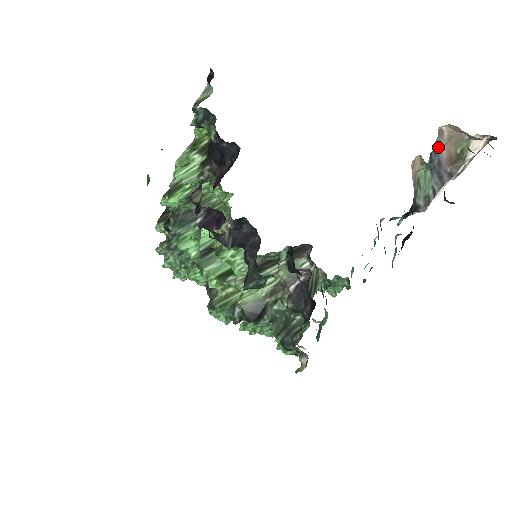
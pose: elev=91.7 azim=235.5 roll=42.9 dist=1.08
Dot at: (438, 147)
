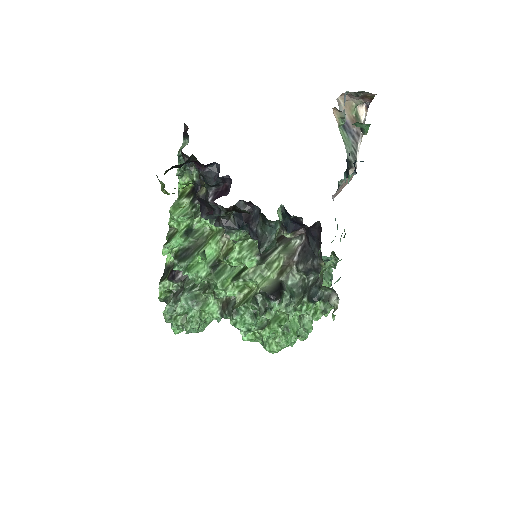
Dot at: occluded
